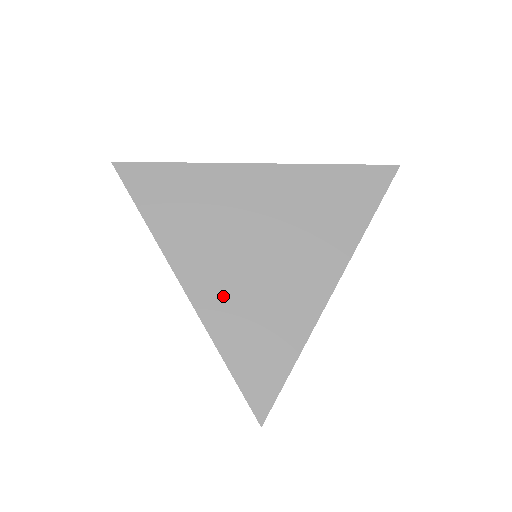
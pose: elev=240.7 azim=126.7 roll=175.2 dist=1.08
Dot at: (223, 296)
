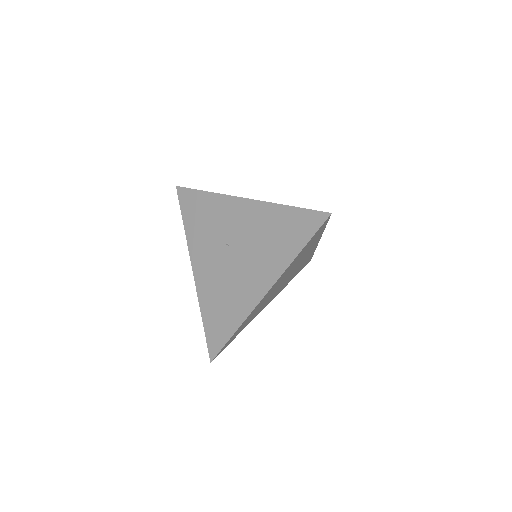
Dot at: occluded
